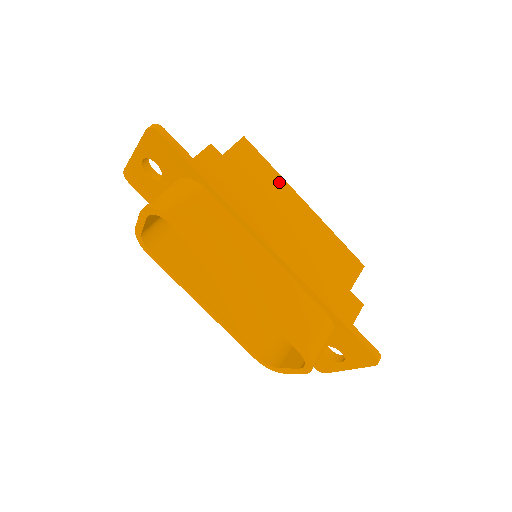
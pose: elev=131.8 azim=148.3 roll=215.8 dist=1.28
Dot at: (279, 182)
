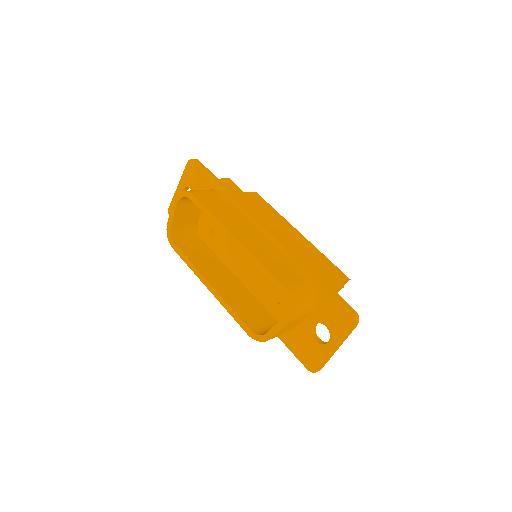
Dot at: (279, 217)
